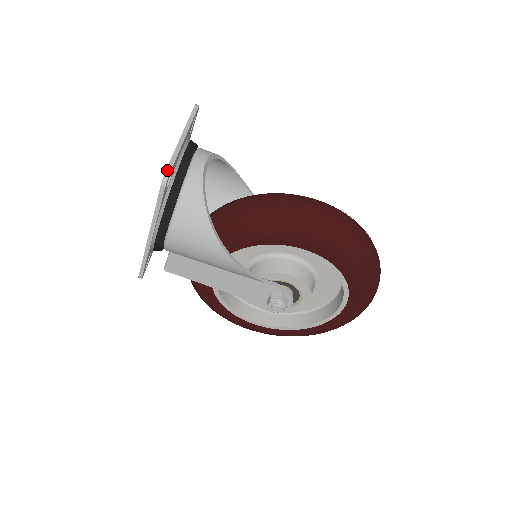
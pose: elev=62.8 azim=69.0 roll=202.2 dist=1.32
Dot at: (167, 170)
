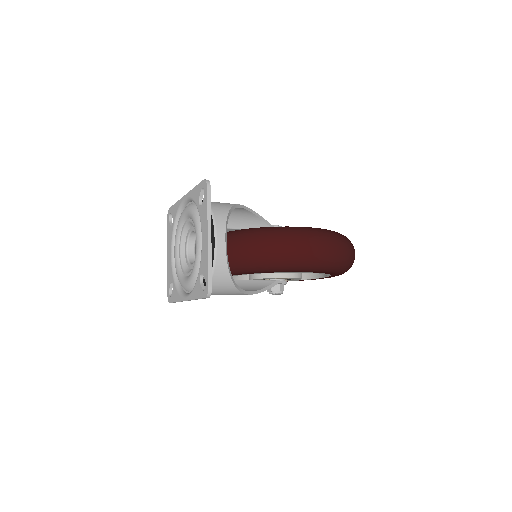
Dot at: (209, 288)
